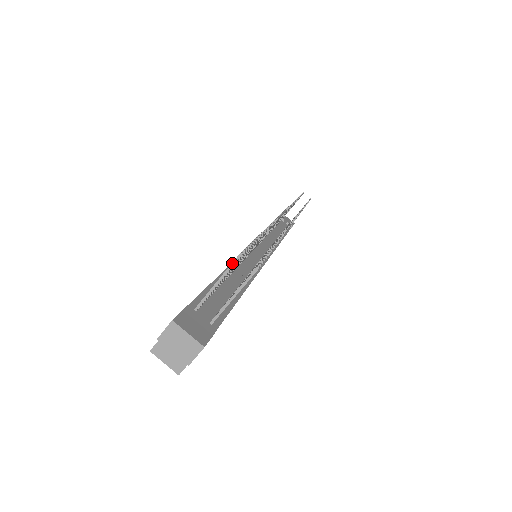
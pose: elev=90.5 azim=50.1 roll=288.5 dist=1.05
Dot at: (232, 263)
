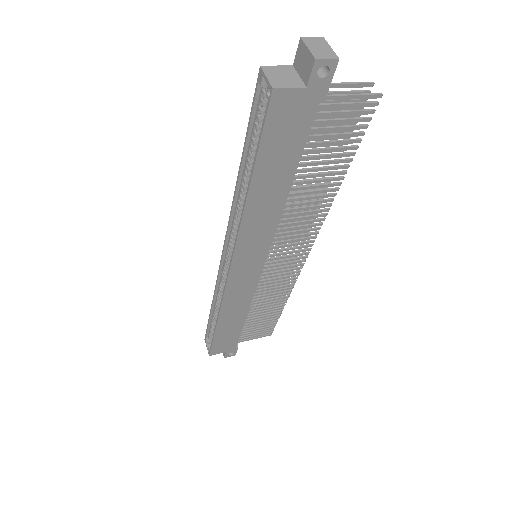
Dot at: (363, 82)
